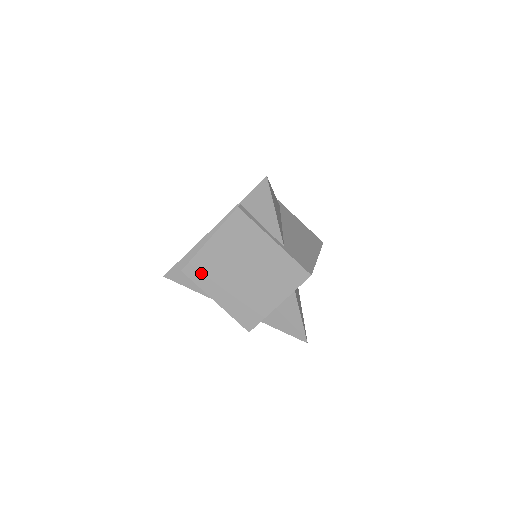
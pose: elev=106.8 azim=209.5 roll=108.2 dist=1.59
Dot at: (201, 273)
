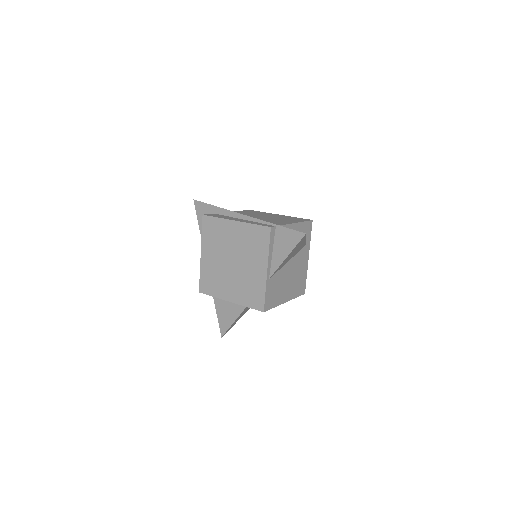
Dot at: (211, 230)
